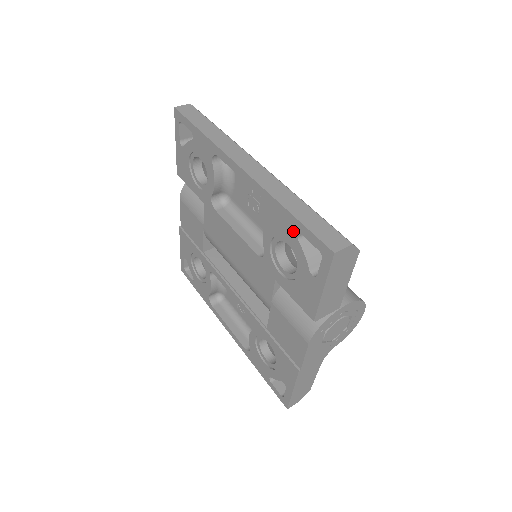
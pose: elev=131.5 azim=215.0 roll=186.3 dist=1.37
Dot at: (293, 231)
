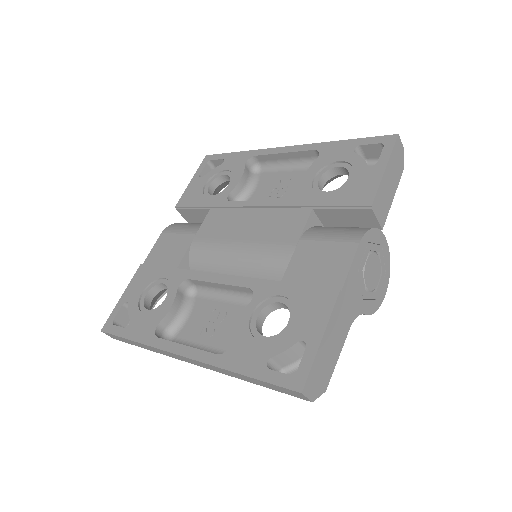
Dot at: (348, 149)
